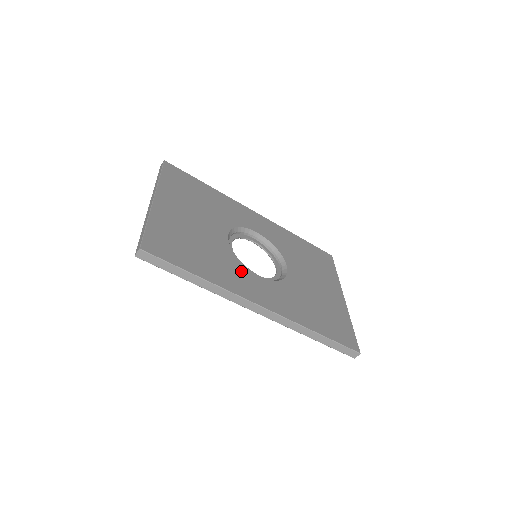
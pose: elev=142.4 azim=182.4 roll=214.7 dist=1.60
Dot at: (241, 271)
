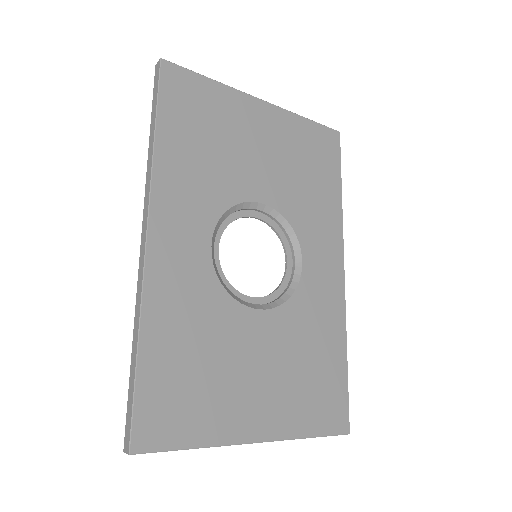
Dot at: (203, 210)
